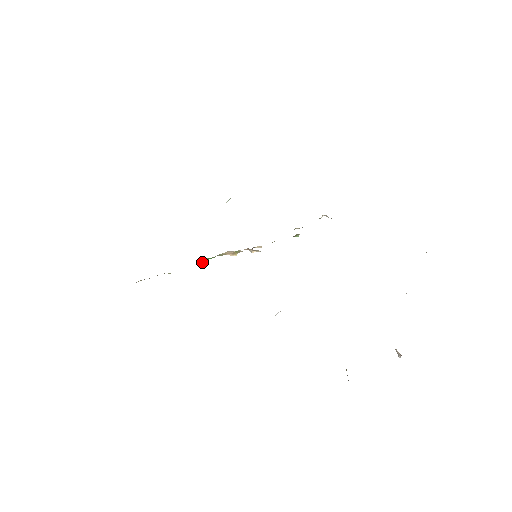
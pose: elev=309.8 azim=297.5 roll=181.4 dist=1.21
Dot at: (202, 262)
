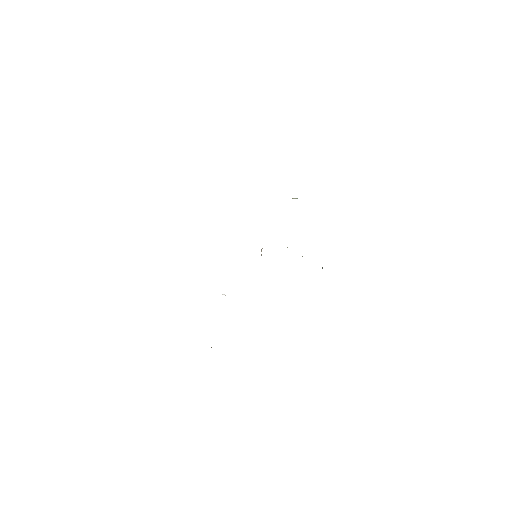
Dot at: occluded
